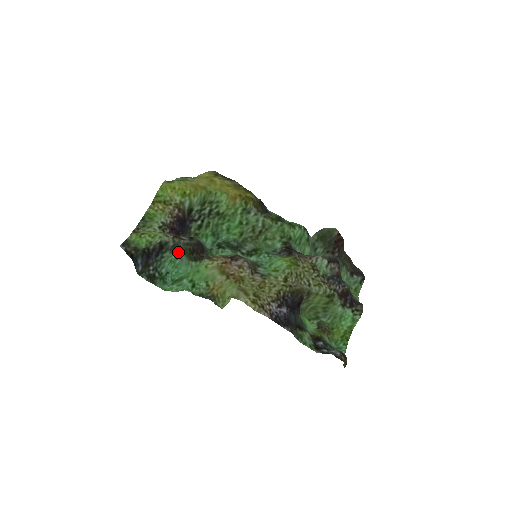
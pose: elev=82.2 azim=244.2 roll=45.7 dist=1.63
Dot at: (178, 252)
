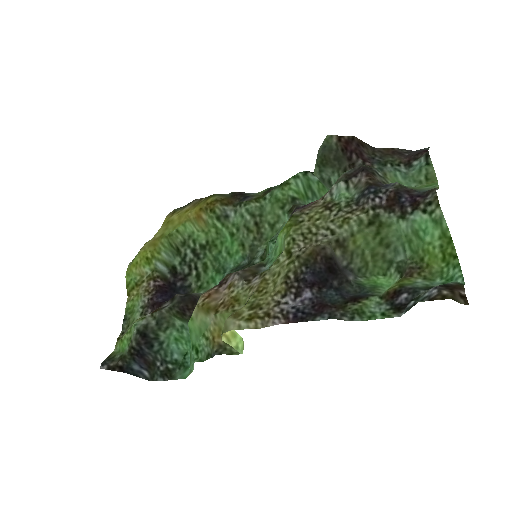
Dot at: (175, 324)
